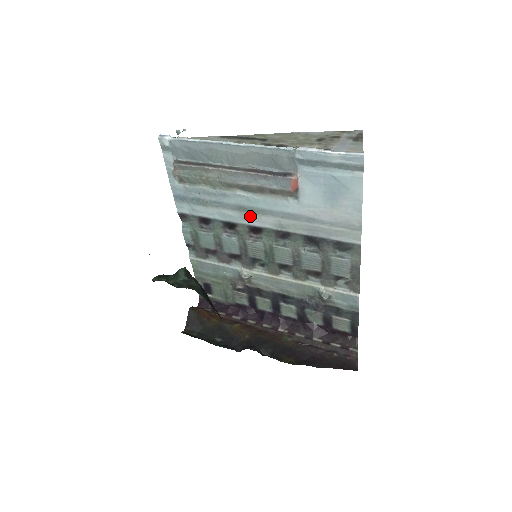
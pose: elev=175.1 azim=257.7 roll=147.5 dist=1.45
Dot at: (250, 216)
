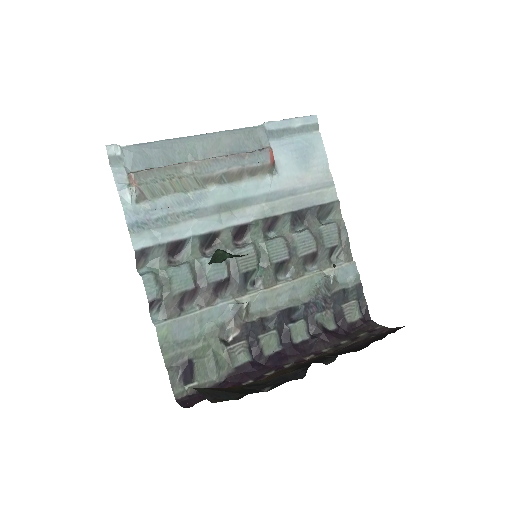
Dot at: (233, 214)
